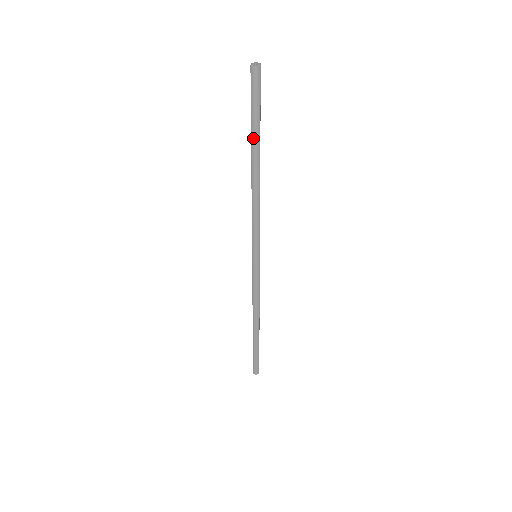
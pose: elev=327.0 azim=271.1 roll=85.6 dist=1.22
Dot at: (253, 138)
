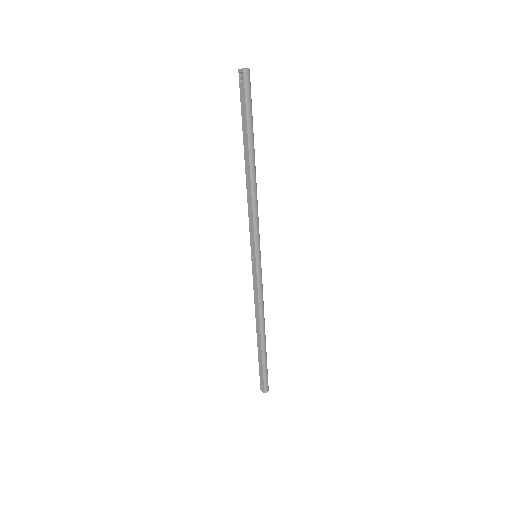
Dot at: (250, 135)
